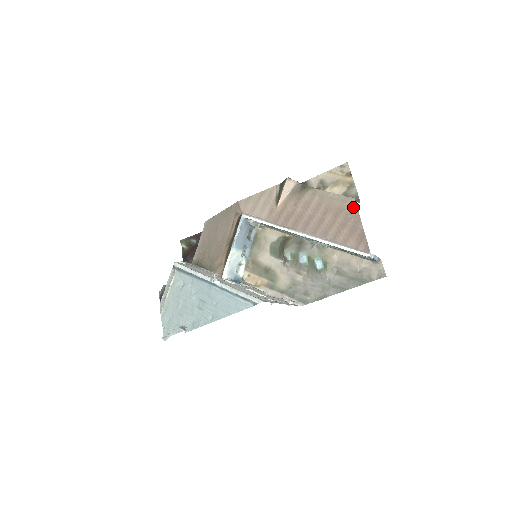
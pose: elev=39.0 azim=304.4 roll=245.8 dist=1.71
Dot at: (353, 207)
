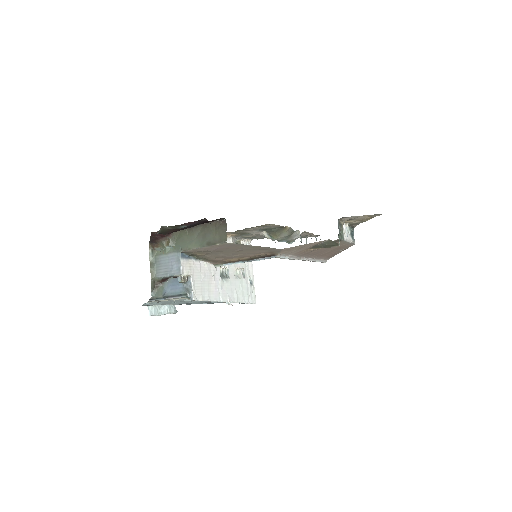
Dot at: occluded
